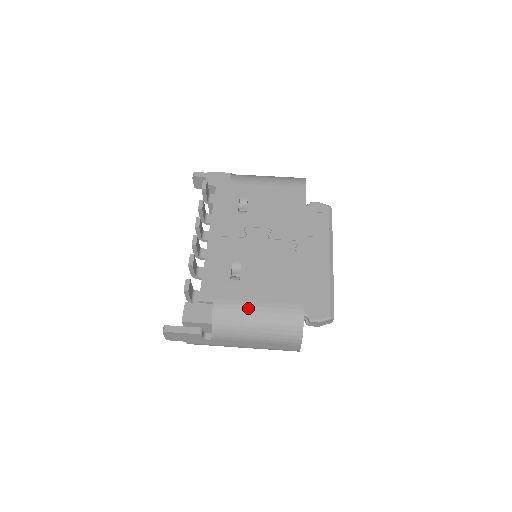
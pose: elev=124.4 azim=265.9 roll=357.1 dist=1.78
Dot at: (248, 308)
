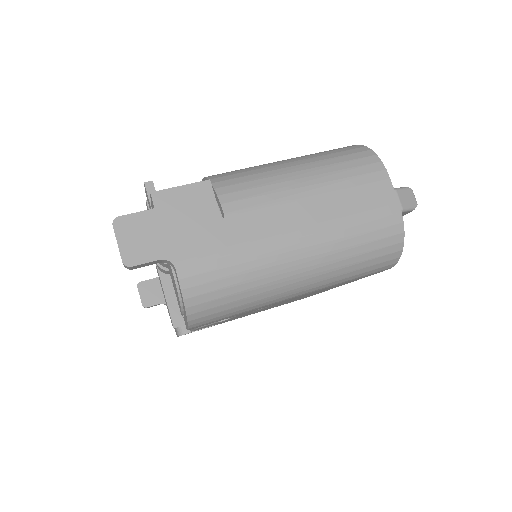
Dot at: occluded
